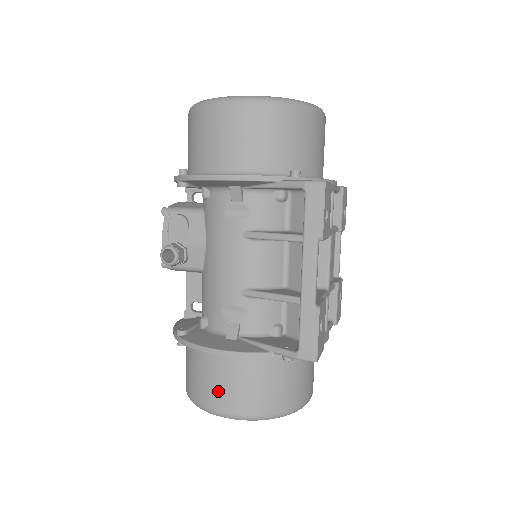
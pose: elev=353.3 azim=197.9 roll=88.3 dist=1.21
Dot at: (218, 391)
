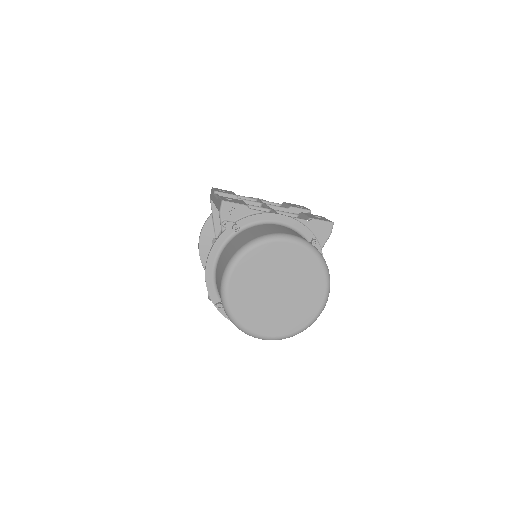
Dot at: occluded
